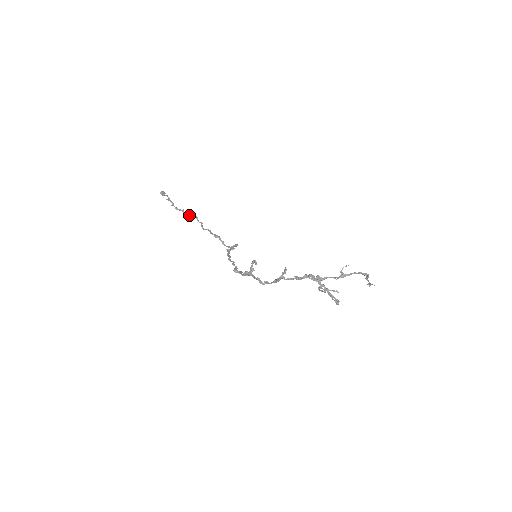
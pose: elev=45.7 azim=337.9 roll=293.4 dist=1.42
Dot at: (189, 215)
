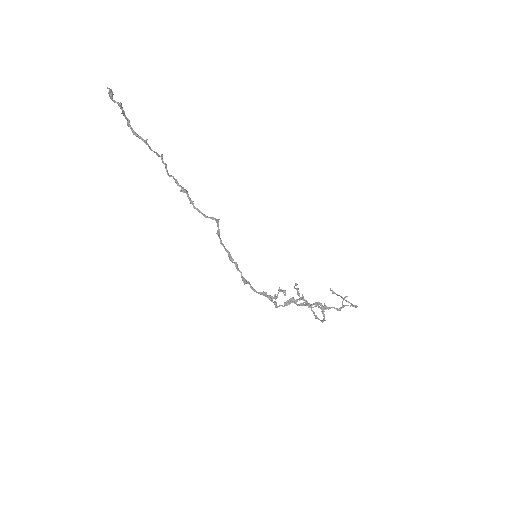
Dot at: (154, 151)
